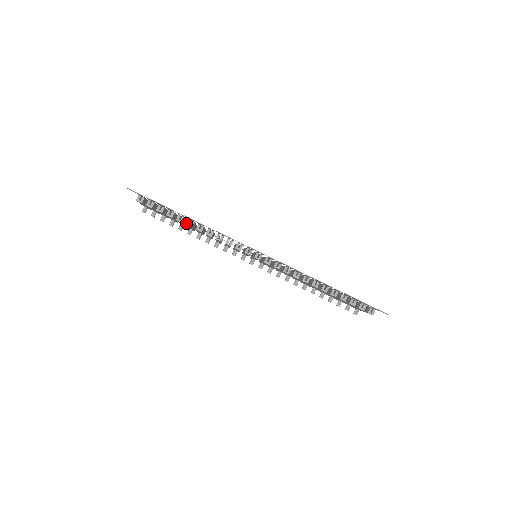
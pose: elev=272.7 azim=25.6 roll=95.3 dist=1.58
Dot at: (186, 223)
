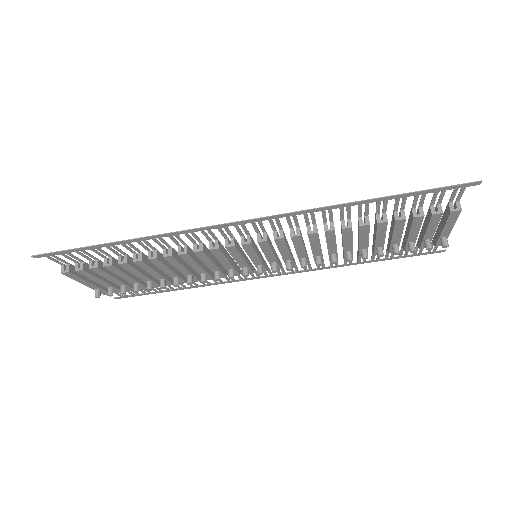
Dot at: occluded
